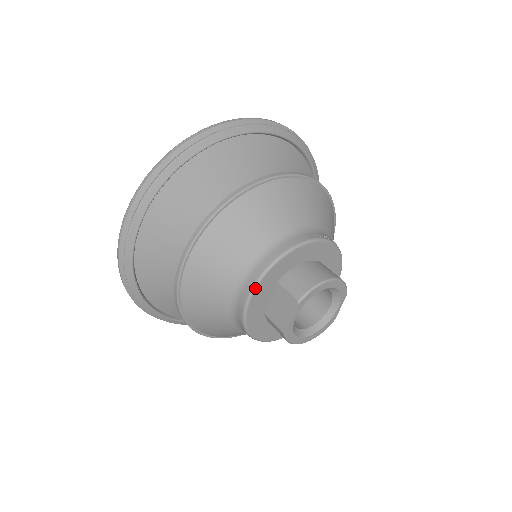
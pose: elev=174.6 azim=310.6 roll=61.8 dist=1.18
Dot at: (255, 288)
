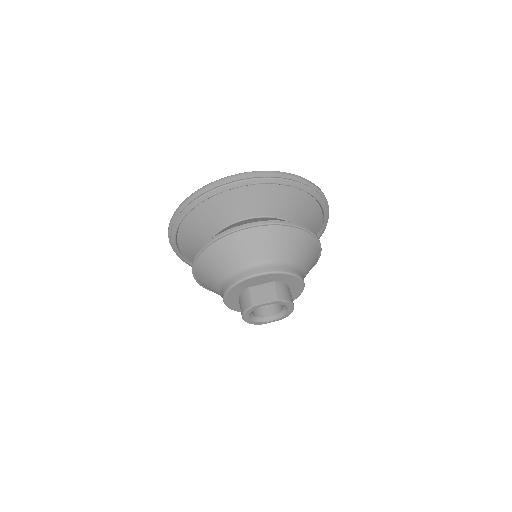
Dot at: (269, 273)
